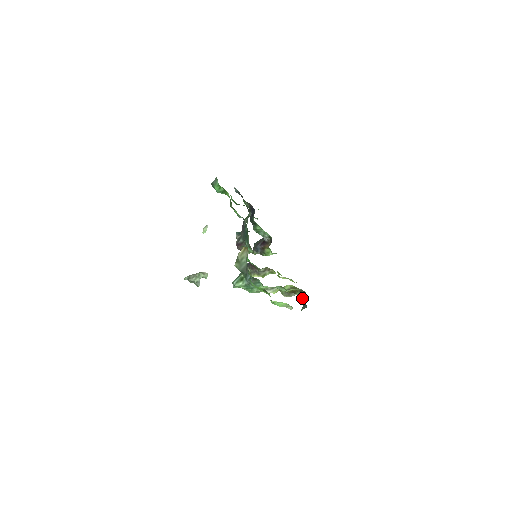
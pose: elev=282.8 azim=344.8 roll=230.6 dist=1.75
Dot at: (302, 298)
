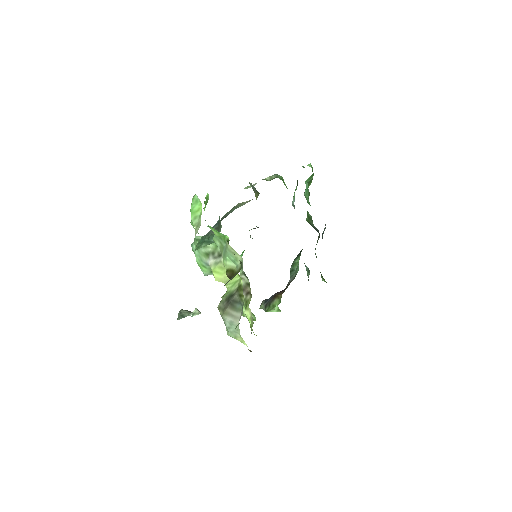
Dot at: occluded
